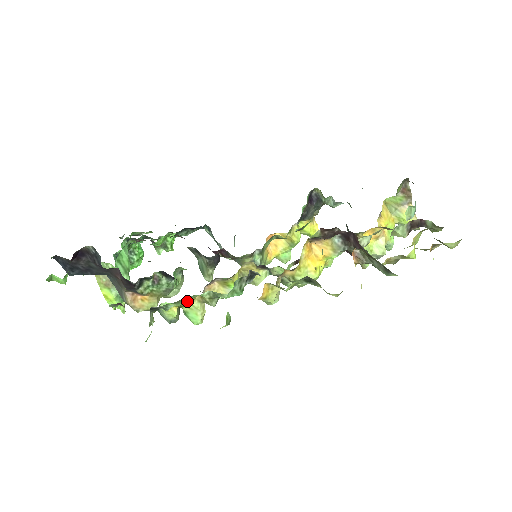
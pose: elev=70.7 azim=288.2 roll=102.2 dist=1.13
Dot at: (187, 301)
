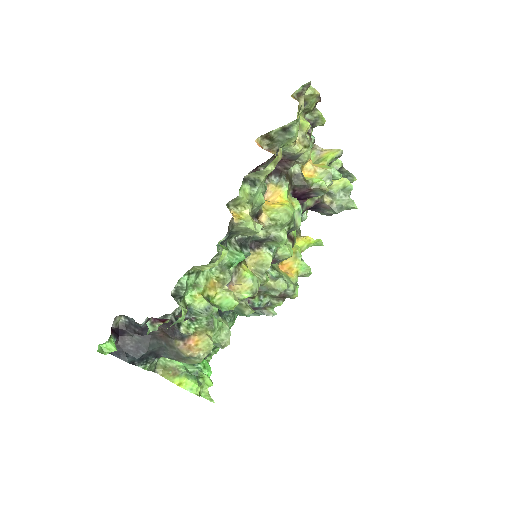
Dot at: (206, 286)
